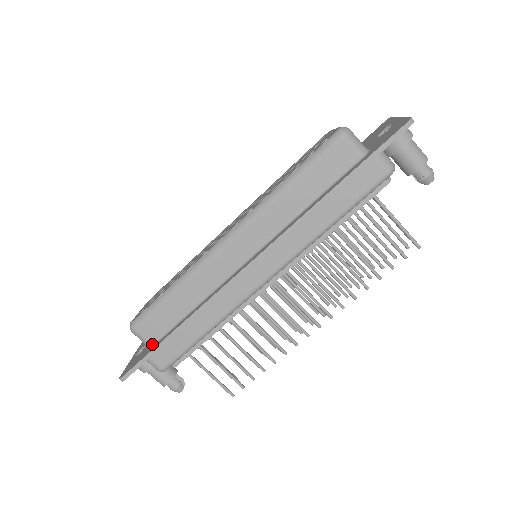
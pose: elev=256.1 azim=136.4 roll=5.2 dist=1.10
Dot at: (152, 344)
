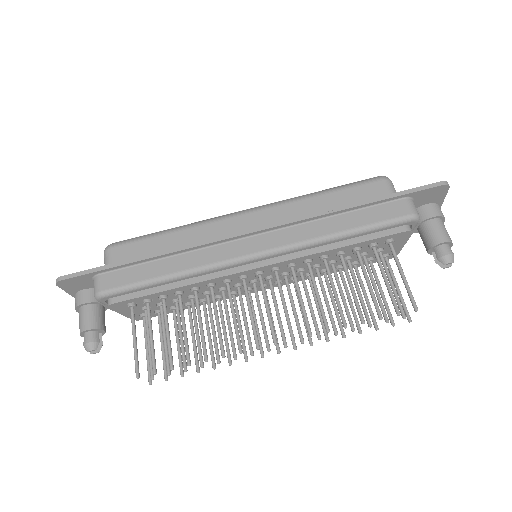
Dot at: occluded
